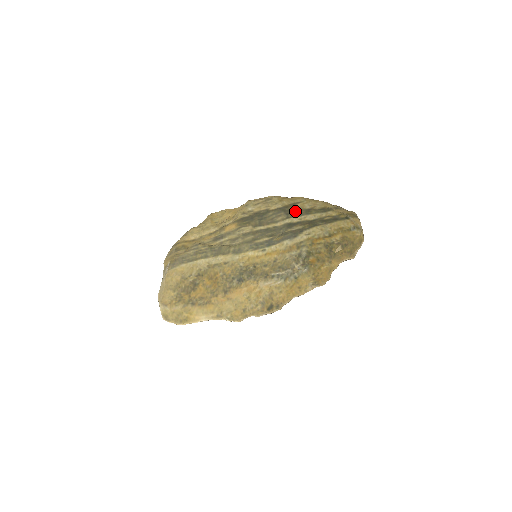
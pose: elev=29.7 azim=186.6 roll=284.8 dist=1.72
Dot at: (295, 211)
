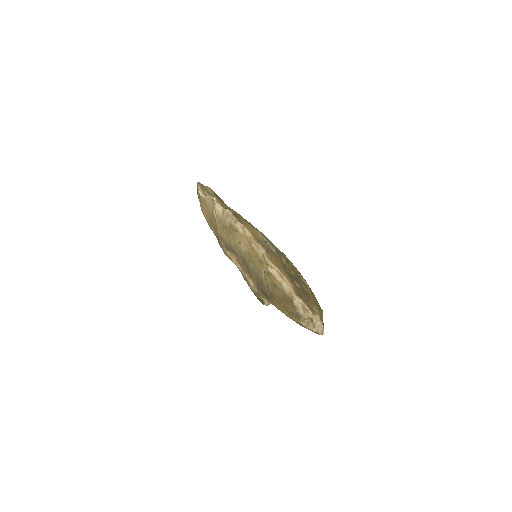
Dot at: occluded
